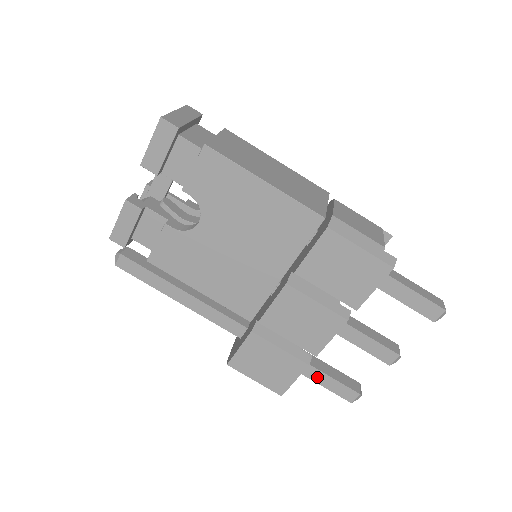
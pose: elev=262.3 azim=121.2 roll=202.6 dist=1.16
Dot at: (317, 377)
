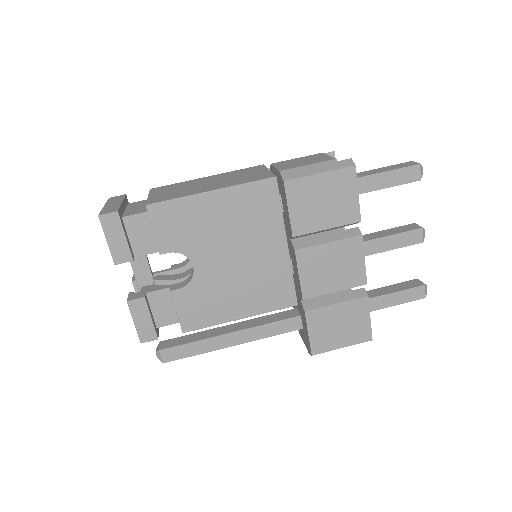
Dot at: (383, 303)
